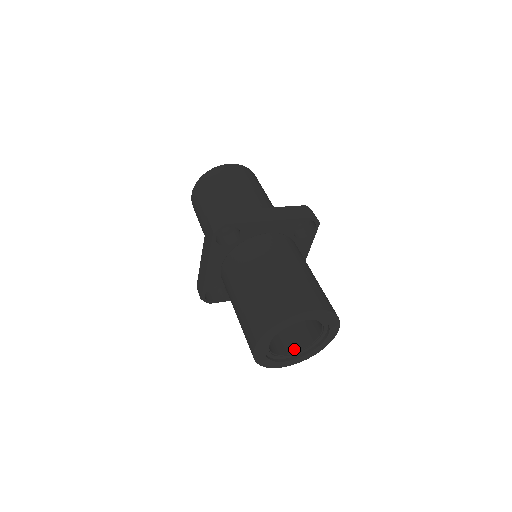
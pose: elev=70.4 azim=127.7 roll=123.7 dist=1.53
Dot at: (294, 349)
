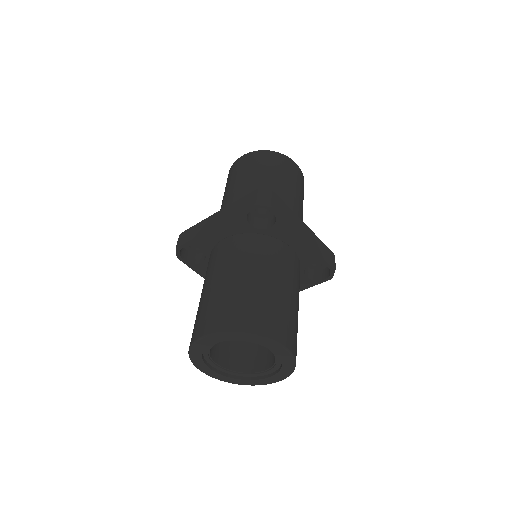
Dot at: (226, 364)
